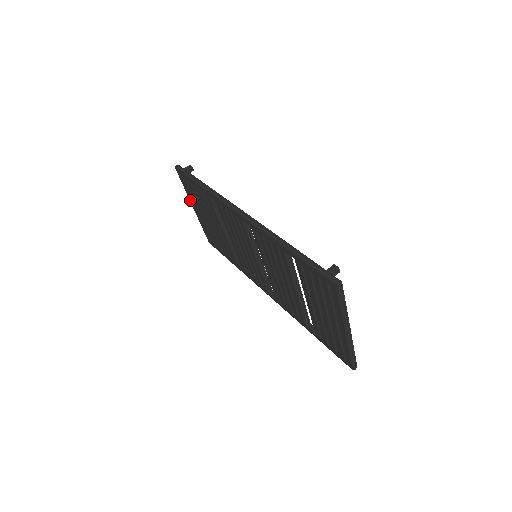
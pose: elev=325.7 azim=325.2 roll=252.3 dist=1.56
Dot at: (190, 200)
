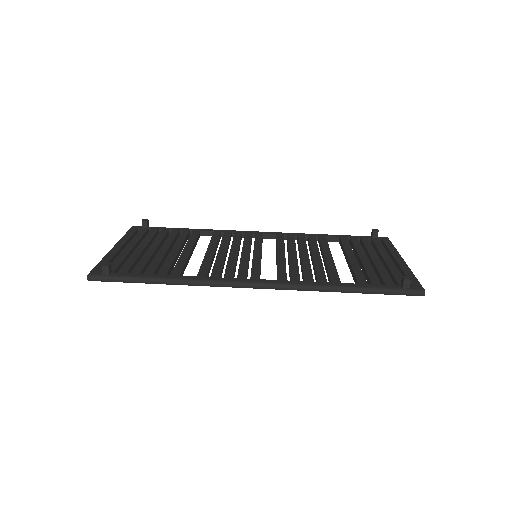
Dot at: occluded
